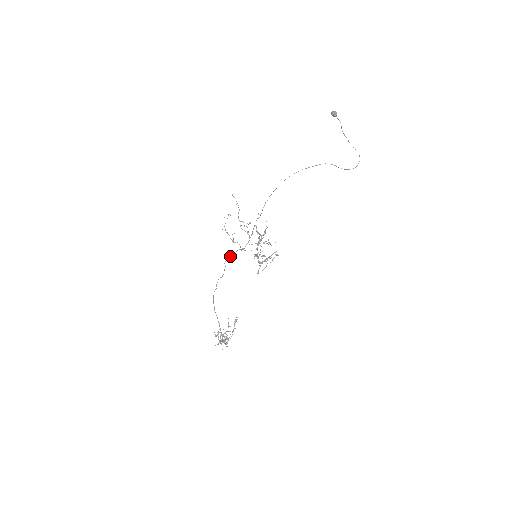
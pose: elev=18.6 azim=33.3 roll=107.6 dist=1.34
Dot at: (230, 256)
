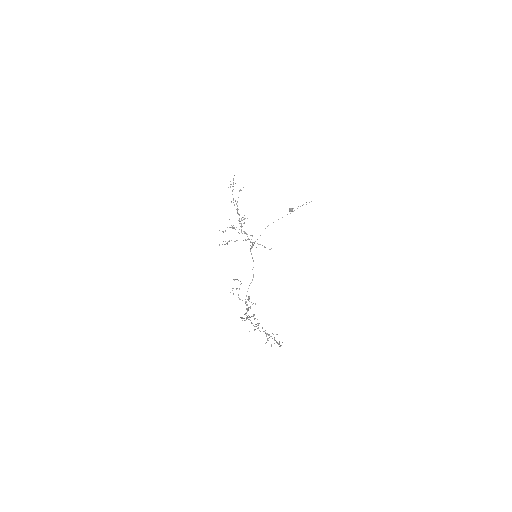
Dot at: occluded
